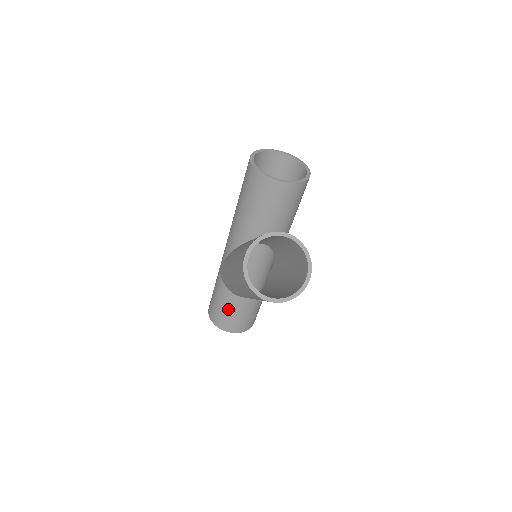
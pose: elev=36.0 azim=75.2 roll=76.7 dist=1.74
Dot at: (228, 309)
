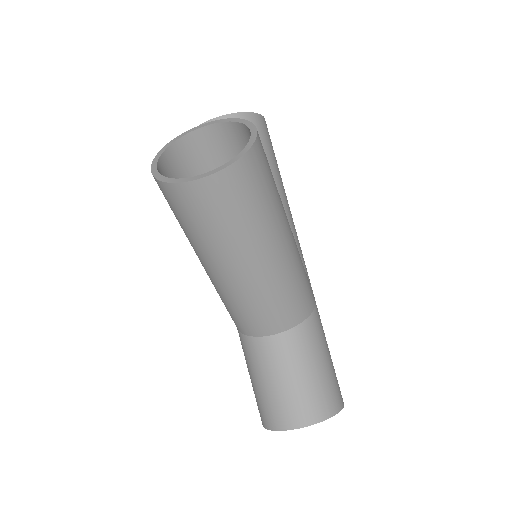
Dot at: (266, 376)
